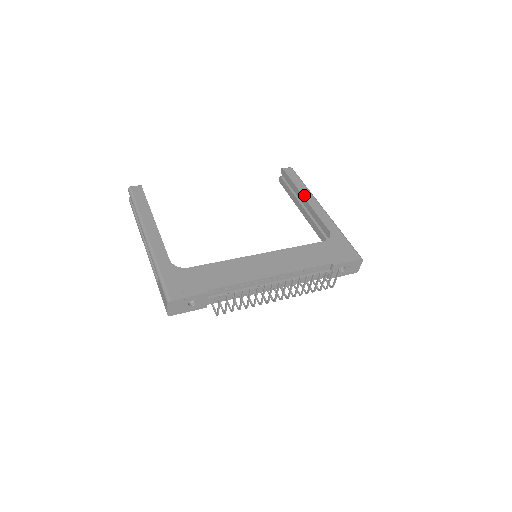
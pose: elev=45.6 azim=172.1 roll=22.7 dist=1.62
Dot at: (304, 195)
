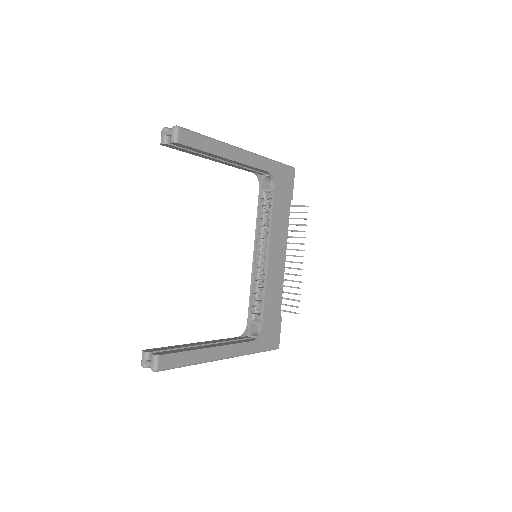
Dot at: (226, 156)
